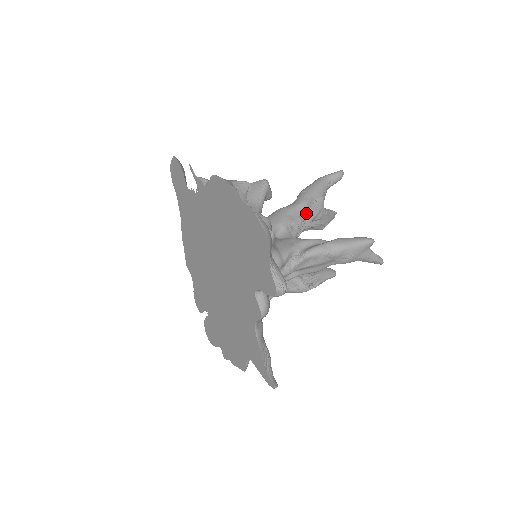
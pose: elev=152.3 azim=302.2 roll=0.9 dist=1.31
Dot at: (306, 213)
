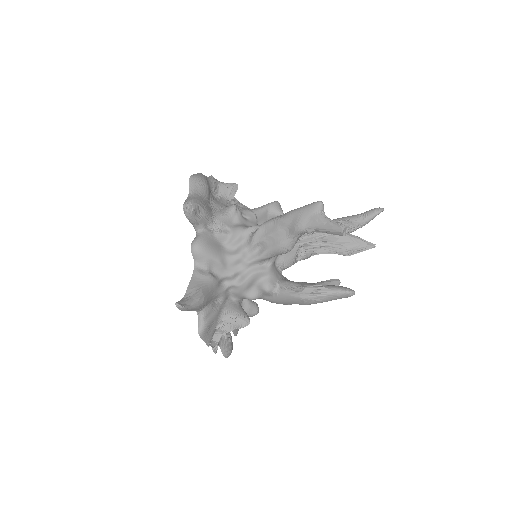
Dot at: occluded
